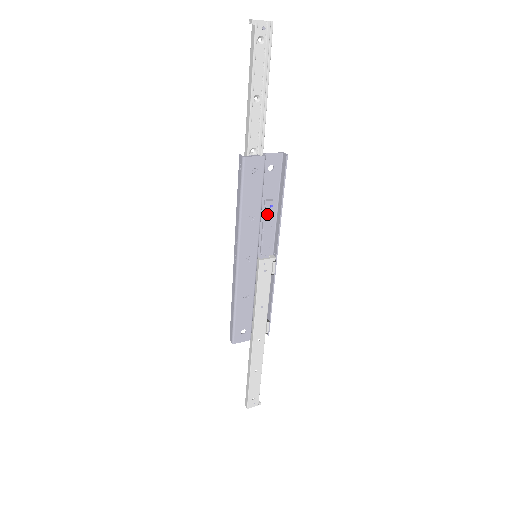
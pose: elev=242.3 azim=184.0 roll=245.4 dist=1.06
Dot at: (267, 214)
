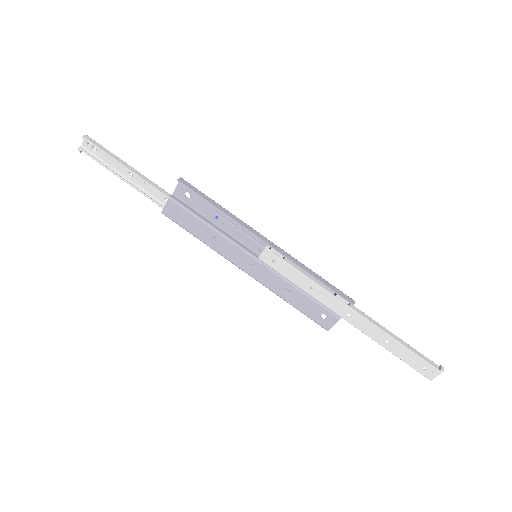
Dot at: (222, 224)
